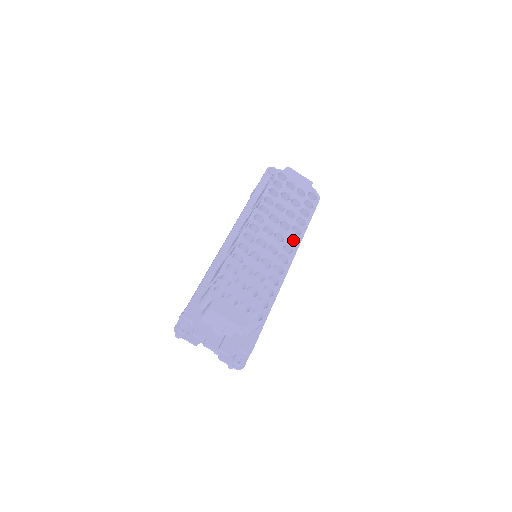
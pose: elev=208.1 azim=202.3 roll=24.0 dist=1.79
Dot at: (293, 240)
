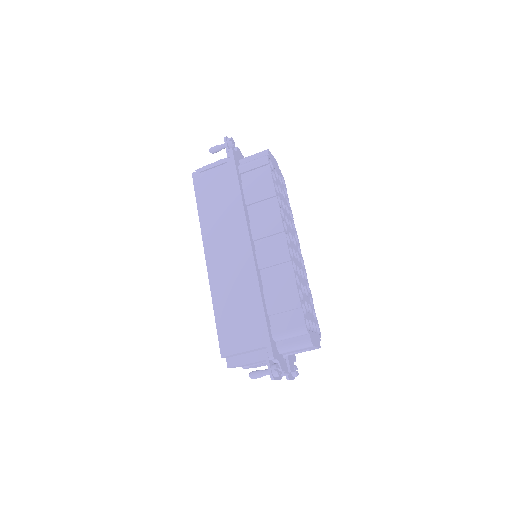
Dot at: occluded
